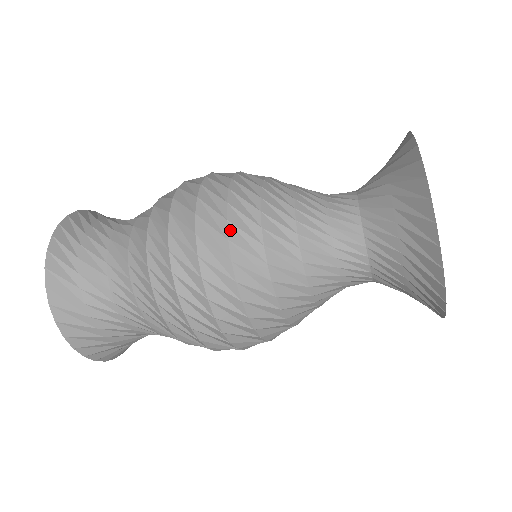
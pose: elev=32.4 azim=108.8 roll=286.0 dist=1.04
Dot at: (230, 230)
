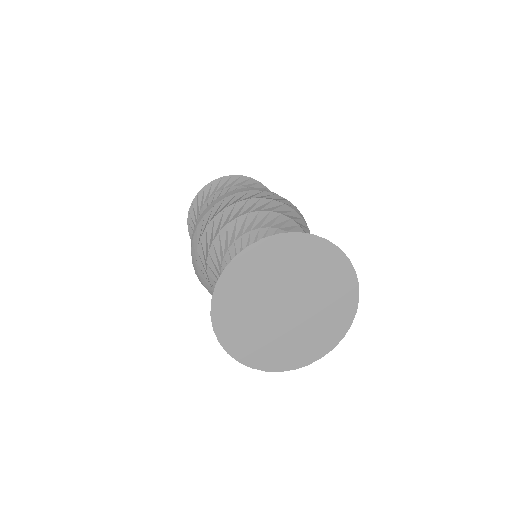
Dot at: (199, 269)
